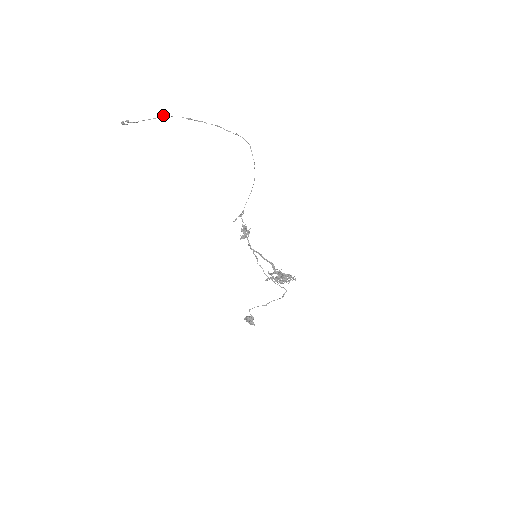
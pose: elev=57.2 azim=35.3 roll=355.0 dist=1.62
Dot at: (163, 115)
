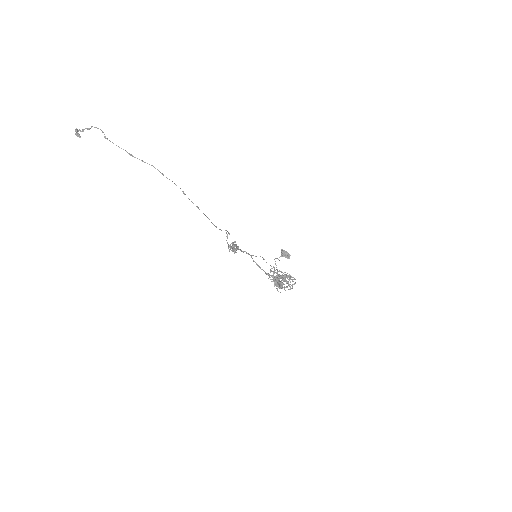
Dot at: (105, 138)
